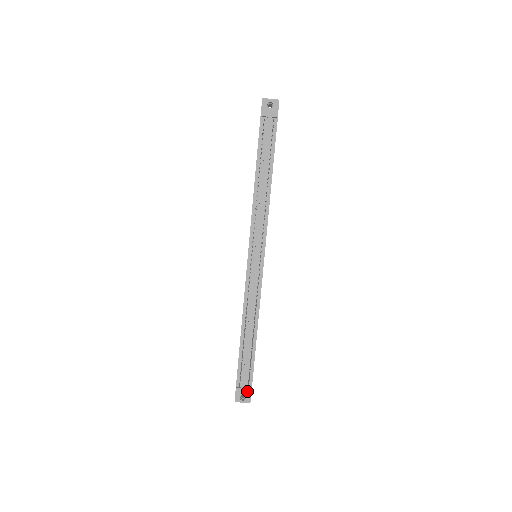
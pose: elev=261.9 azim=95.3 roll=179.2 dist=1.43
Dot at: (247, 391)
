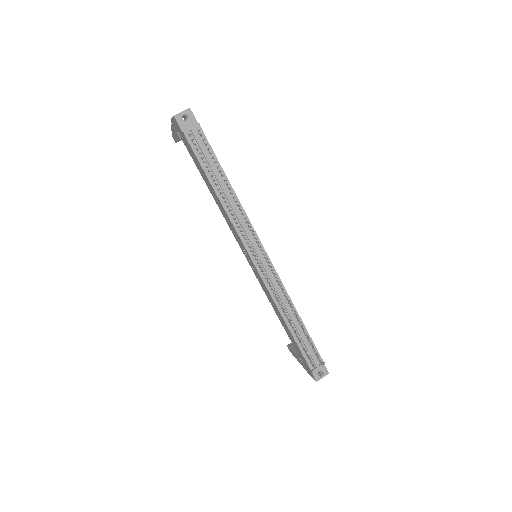
Dot at: (321, 366)
